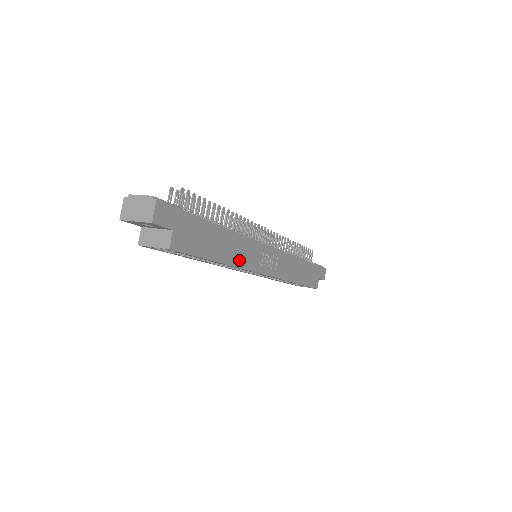
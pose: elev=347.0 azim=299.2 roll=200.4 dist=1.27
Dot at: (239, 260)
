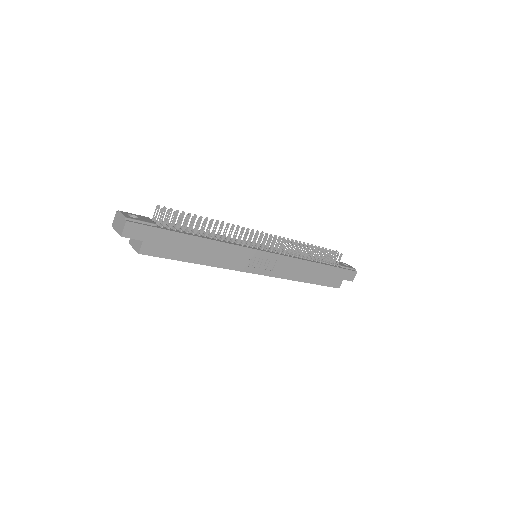
Dot at: (221, 262)
